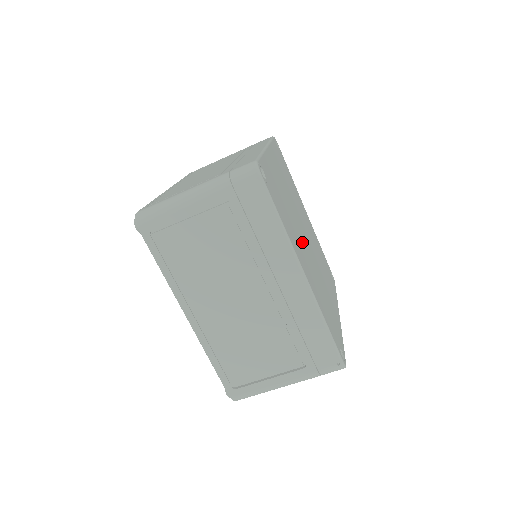
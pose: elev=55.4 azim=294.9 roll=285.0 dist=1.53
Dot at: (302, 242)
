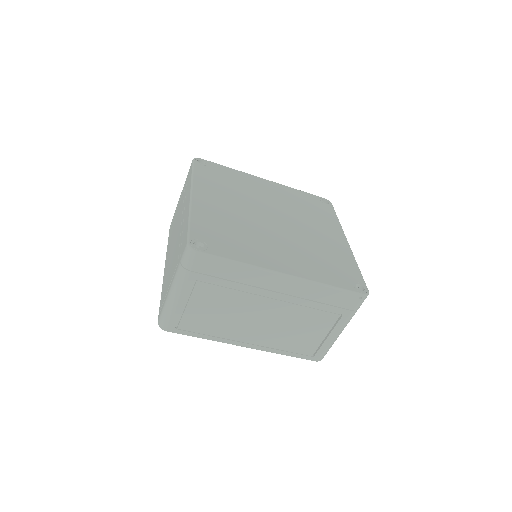
Dot at: (271, 237)
